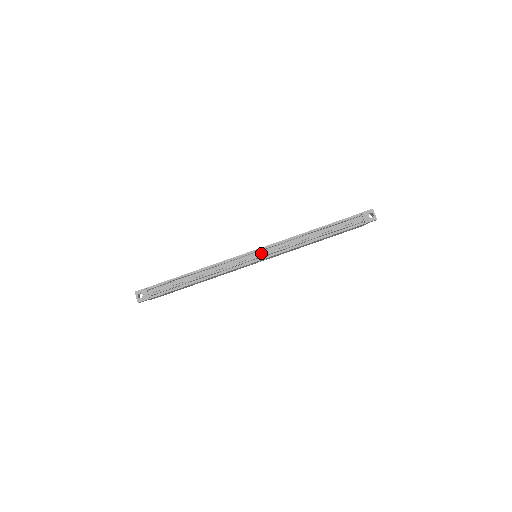
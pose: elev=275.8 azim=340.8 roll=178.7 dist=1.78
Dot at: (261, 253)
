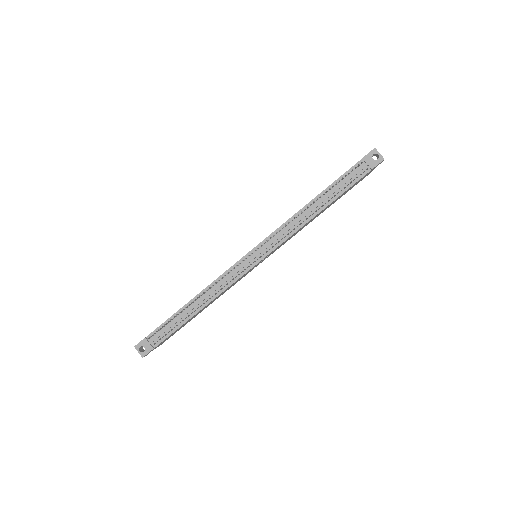
Dot at: (260, 251)
